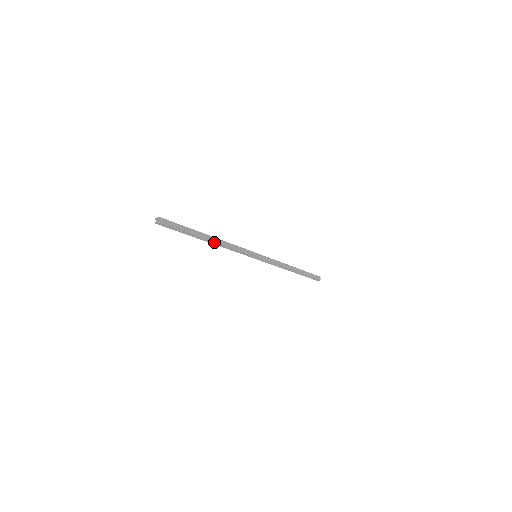
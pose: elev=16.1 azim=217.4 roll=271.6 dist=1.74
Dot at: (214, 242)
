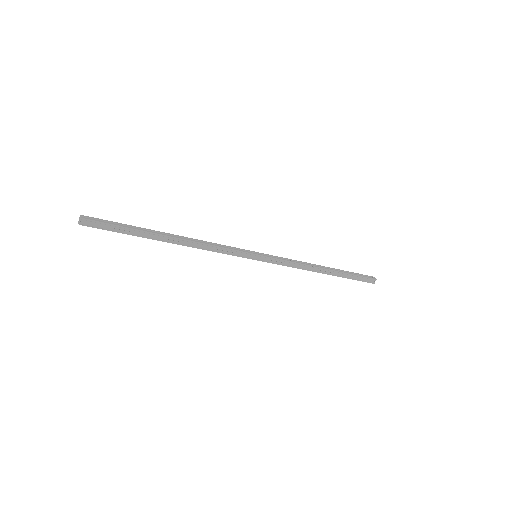
Dot at: (180, 240)
